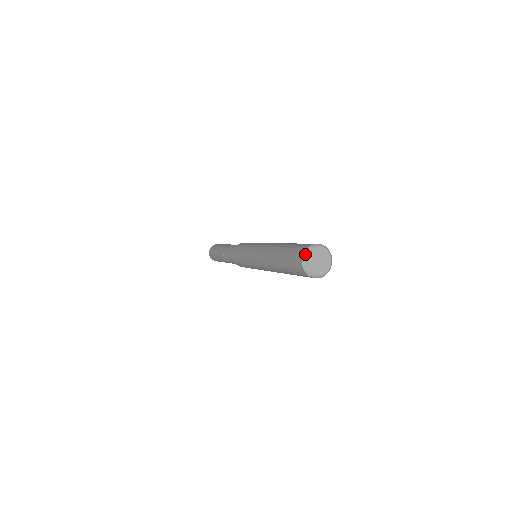
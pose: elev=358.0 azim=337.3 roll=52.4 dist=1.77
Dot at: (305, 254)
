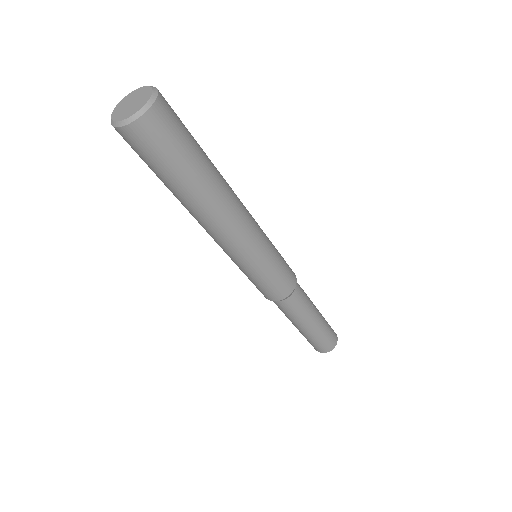
Dot at: (112, 113)
